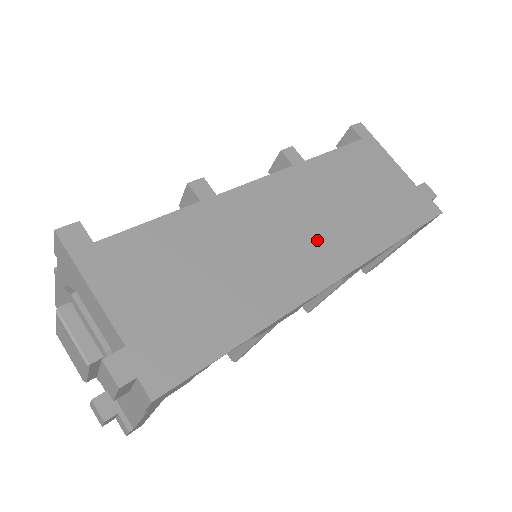
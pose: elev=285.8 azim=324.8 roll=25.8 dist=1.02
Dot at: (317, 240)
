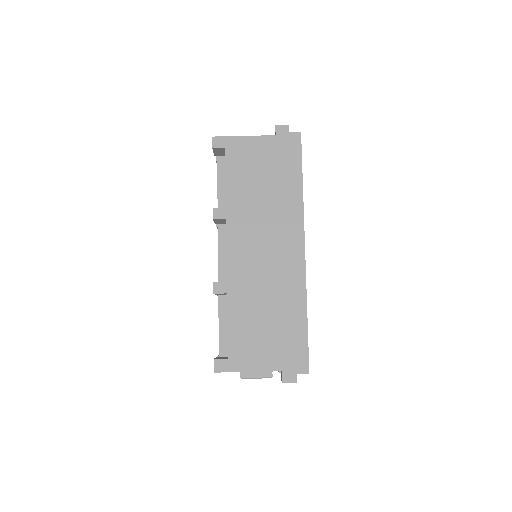
Dot at: (278, 241)
